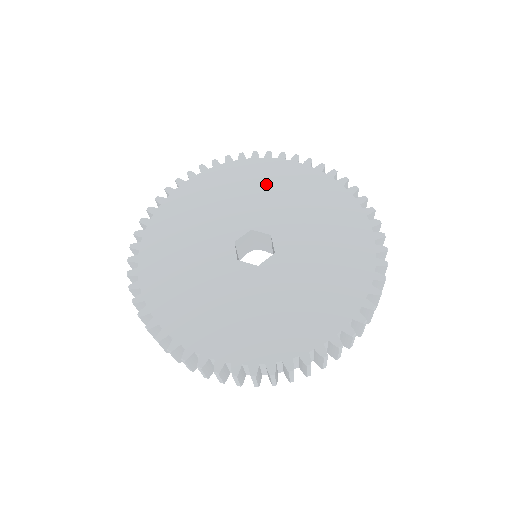
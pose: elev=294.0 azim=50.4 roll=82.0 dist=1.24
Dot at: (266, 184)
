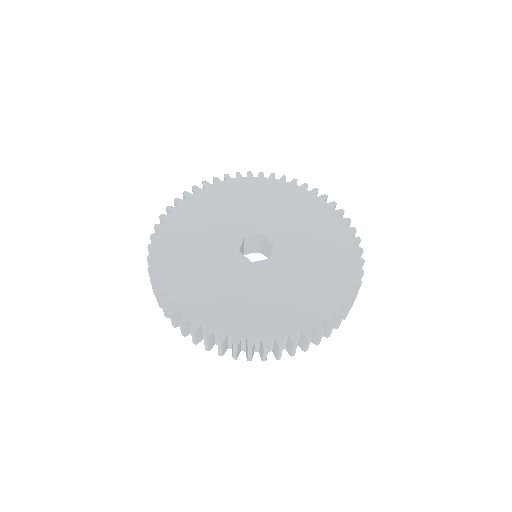
Dot at: (291, 206)
